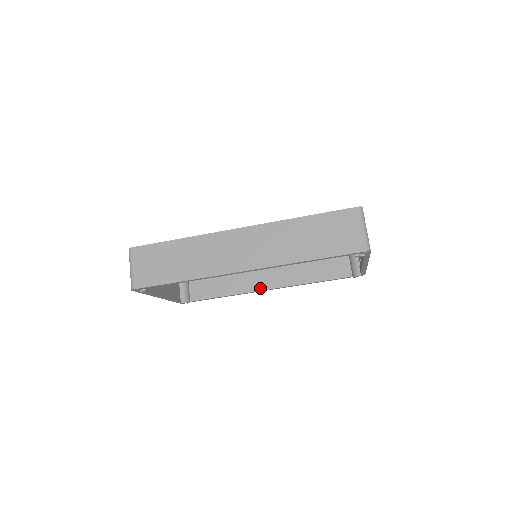
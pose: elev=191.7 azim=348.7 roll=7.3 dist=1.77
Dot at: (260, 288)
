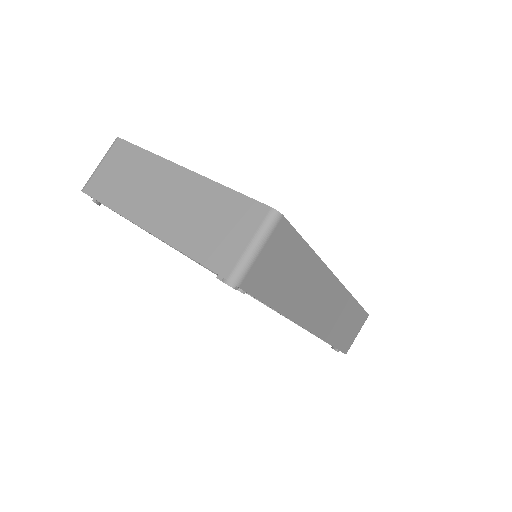
Dot at: occluded
